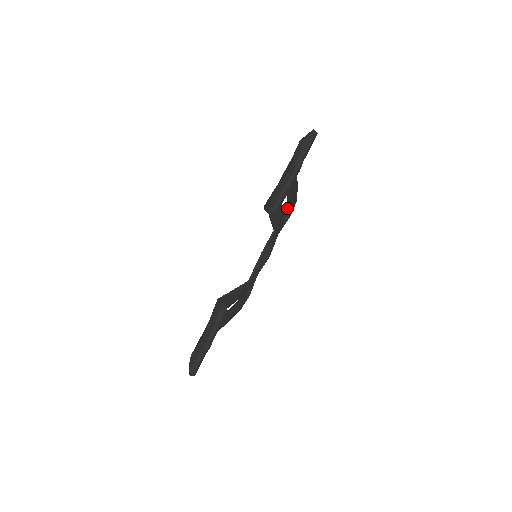
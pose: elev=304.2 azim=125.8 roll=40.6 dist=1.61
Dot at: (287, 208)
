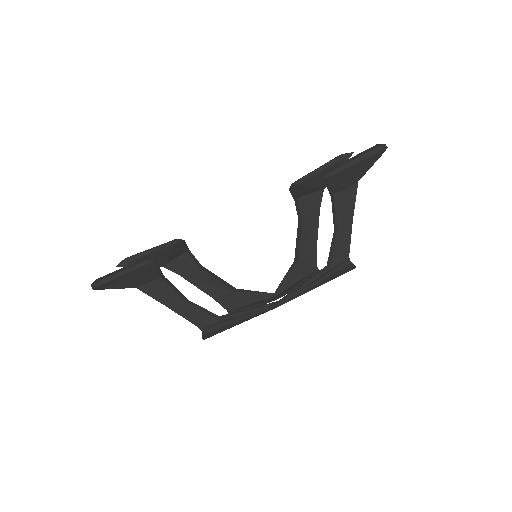
Dot at: (330, 254)
